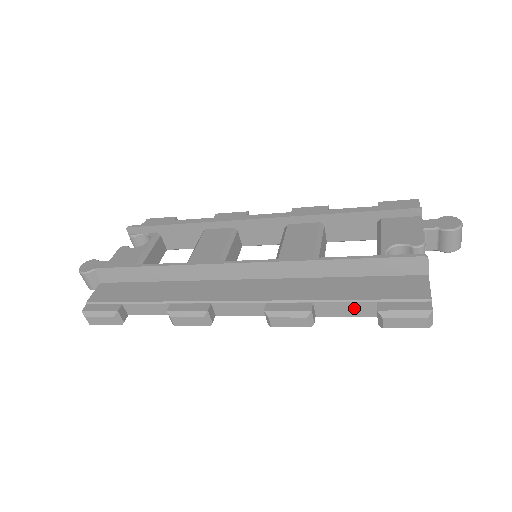
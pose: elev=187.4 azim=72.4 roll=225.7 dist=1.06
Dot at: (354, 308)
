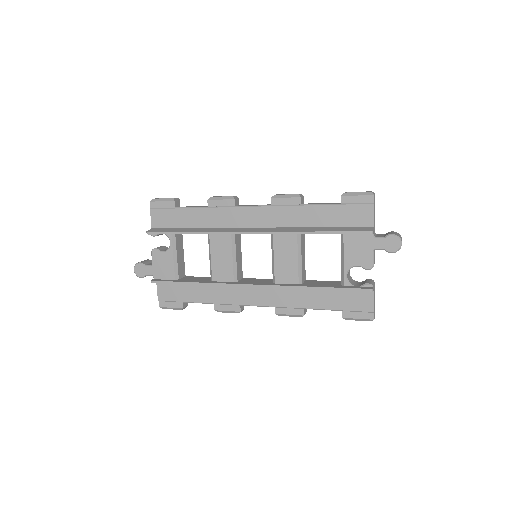
Dot at: occluded
